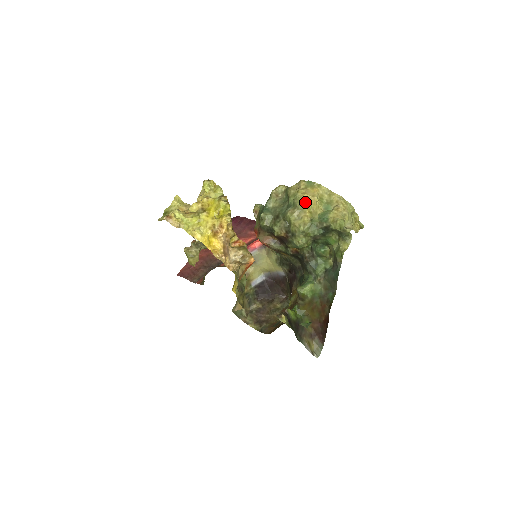
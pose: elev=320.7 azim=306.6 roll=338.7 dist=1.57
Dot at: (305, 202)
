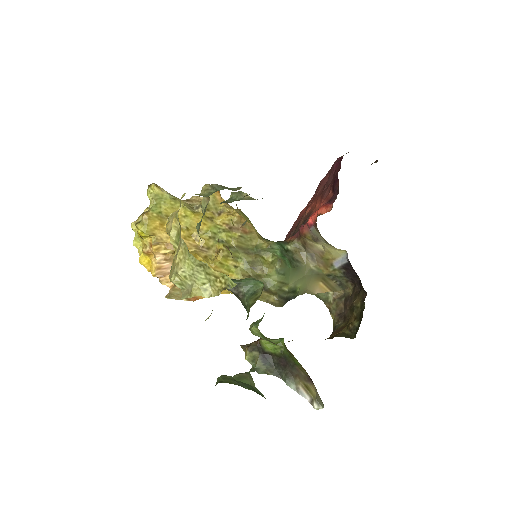
Dot at: occluded
